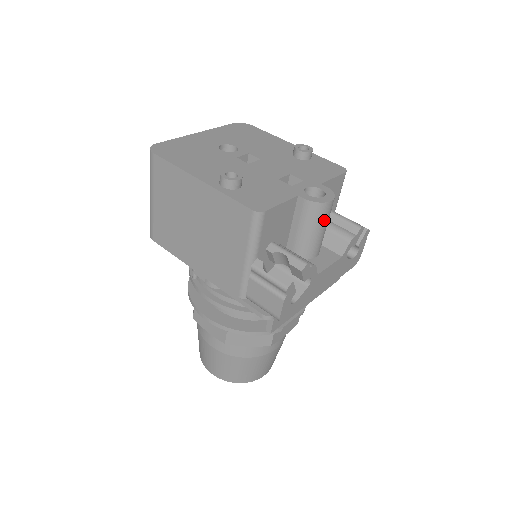
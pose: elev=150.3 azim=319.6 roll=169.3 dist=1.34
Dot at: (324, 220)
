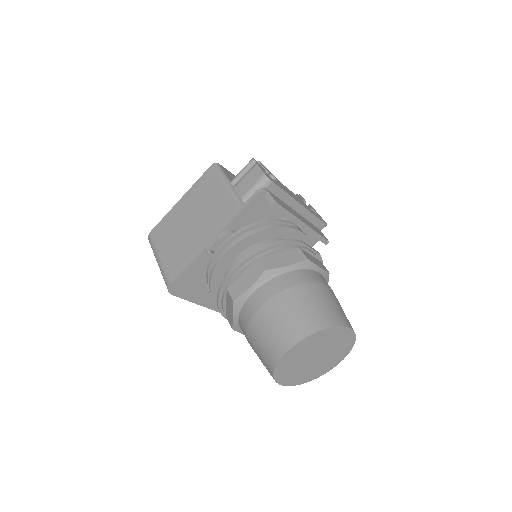
Dot at: occluded
